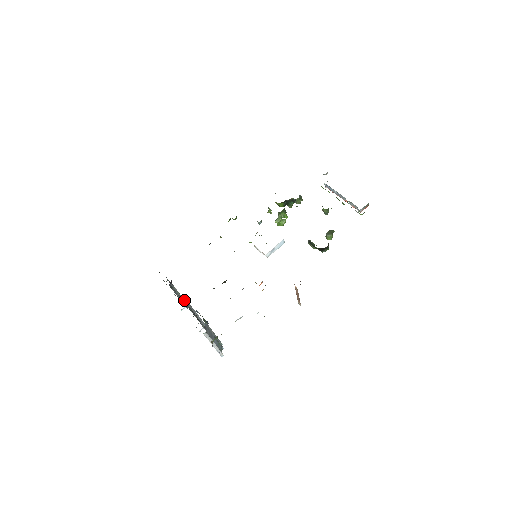
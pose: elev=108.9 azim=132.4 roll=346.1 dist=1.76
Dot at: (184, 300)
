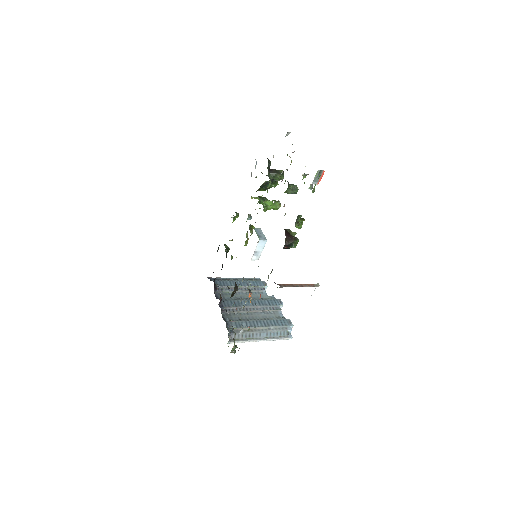
Dot at: (256, 286)
